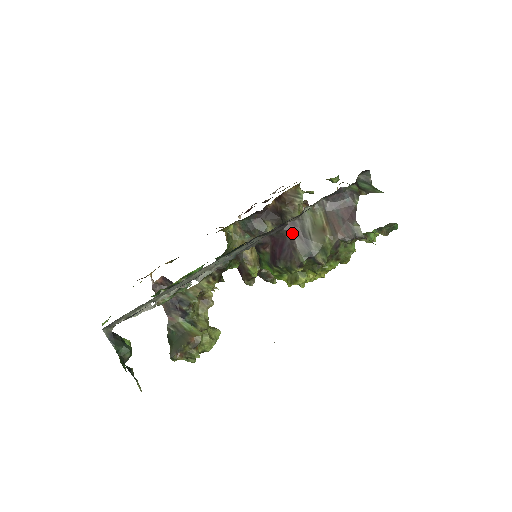
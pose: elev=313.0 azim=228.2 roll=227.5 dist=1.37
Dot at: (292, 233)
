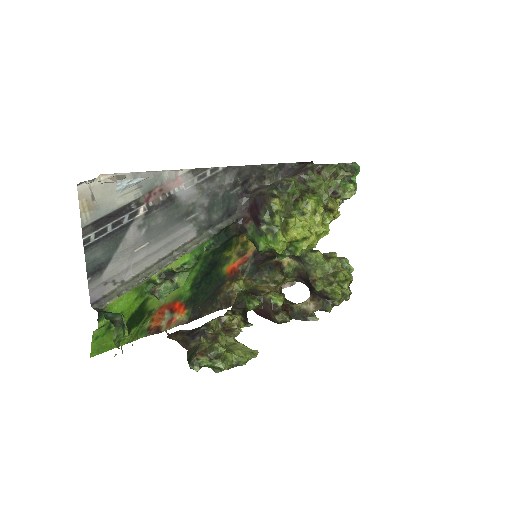
Dot at: (258, 191)
